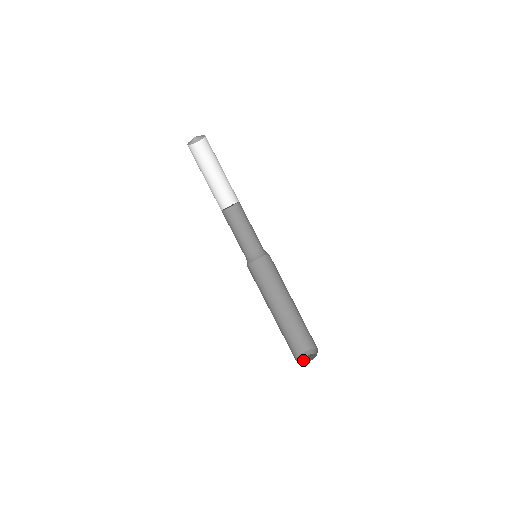
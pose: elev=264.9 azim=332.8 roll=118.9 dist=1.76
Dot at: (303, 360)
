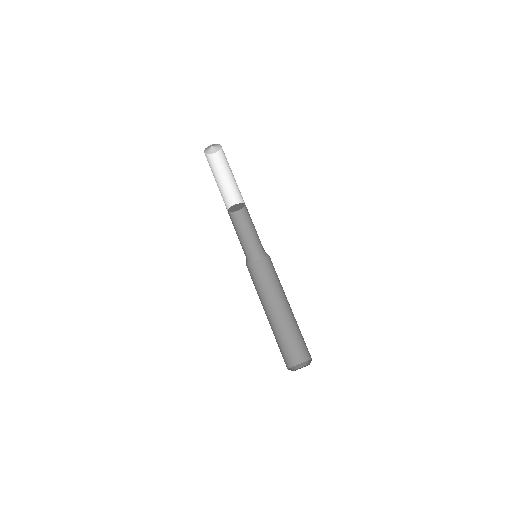
Dot at: occluded
